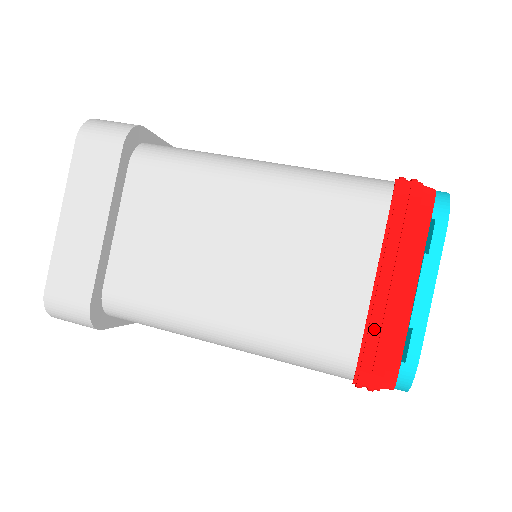
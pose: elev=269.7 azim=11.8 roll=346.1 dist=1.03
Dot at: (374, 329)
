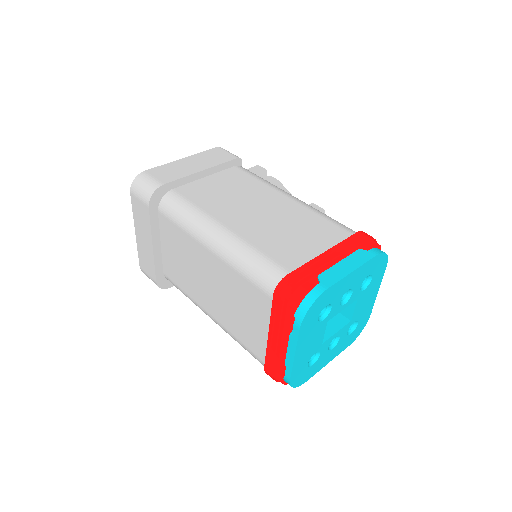
Dot at: (268, 358)
